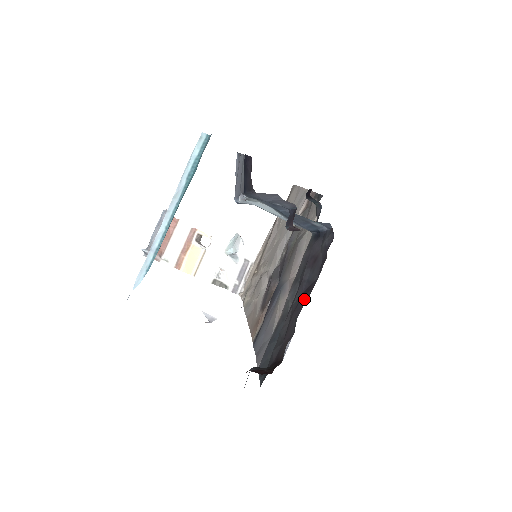
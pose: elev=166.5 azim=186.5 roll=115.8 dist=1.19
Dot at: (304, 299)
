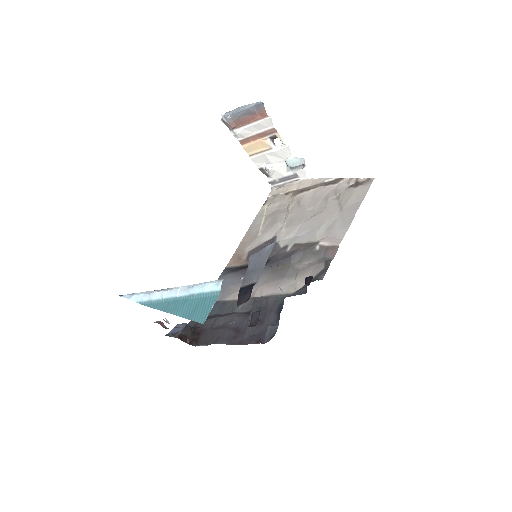
Dot at: (230, 339)
